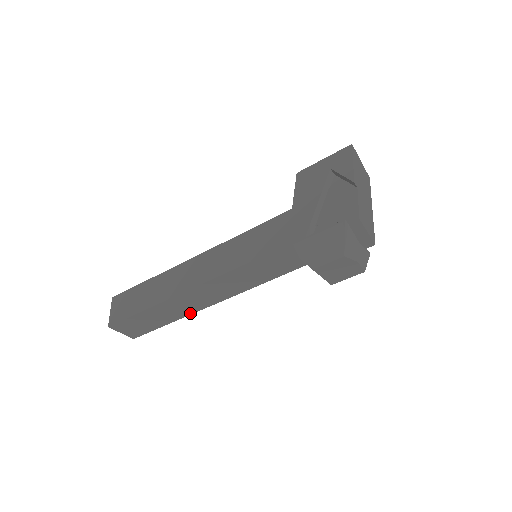
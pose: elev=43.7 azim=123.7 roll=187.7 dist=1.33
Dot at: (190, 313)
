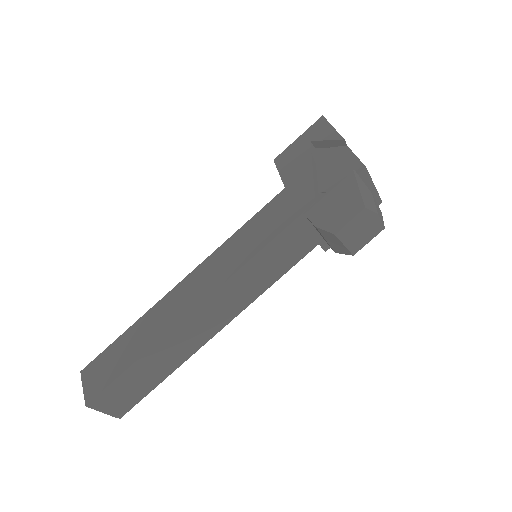
Dot at: (191, 353)
